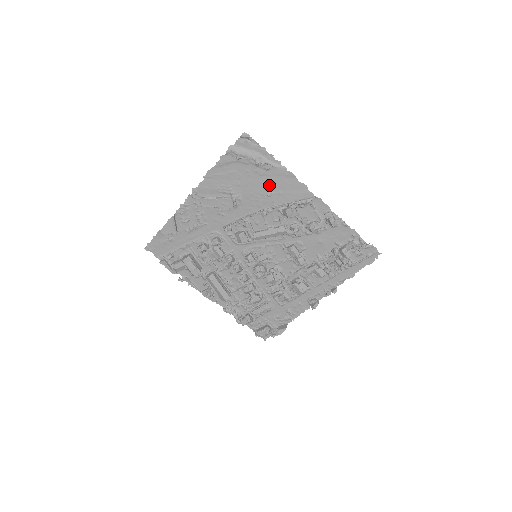
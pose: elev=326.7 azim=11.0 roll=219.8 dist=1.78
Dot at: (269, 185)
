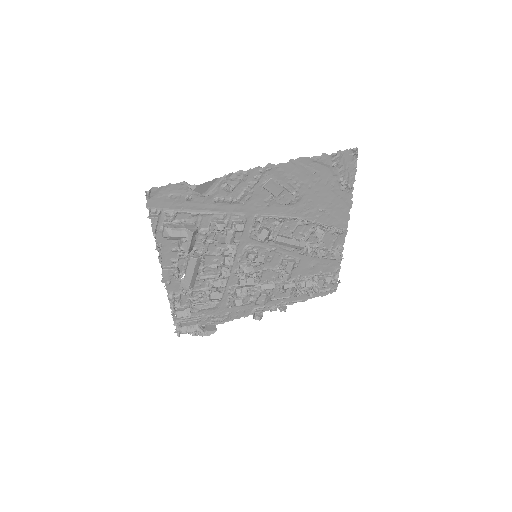
Dot at: (329, 202)
